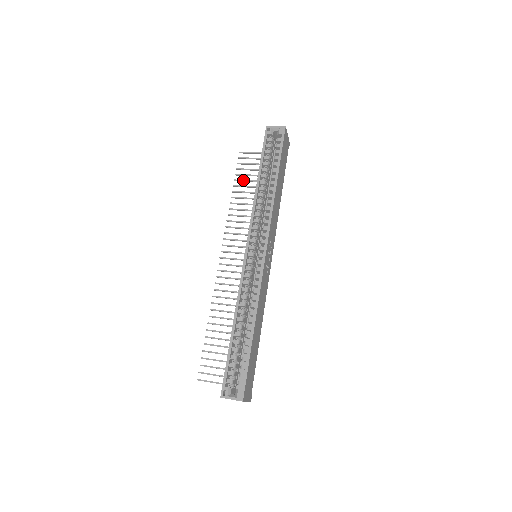
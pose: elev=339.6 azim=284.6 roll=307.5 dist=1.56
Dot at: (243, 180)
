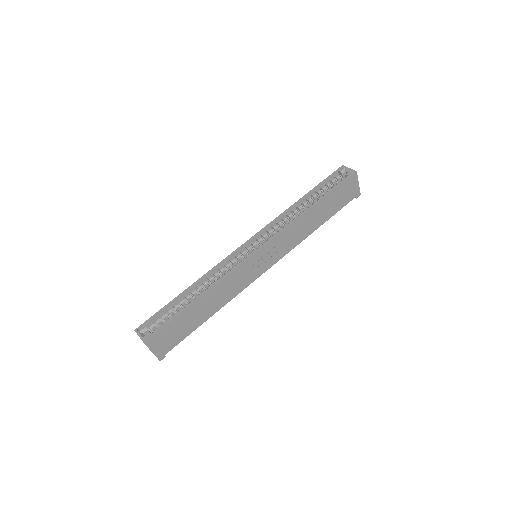
Dot at: occluded
